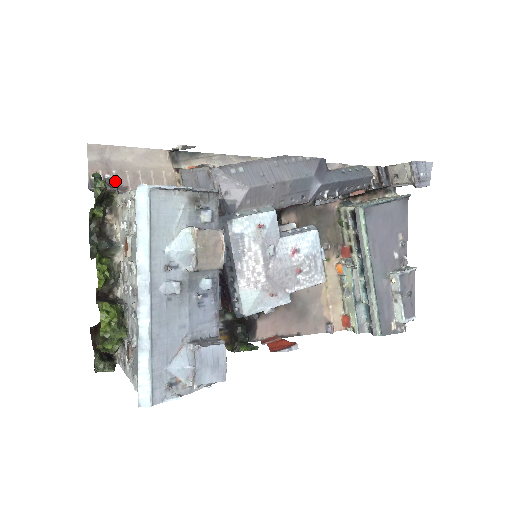
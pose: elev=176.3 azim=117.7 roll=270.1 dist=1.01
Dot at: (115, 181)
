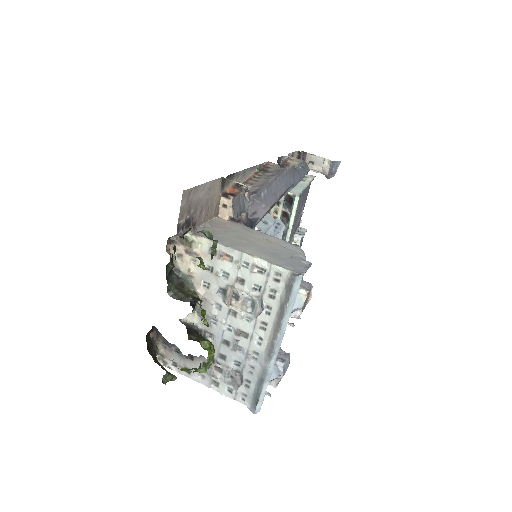
Dot at: (191, 219)
